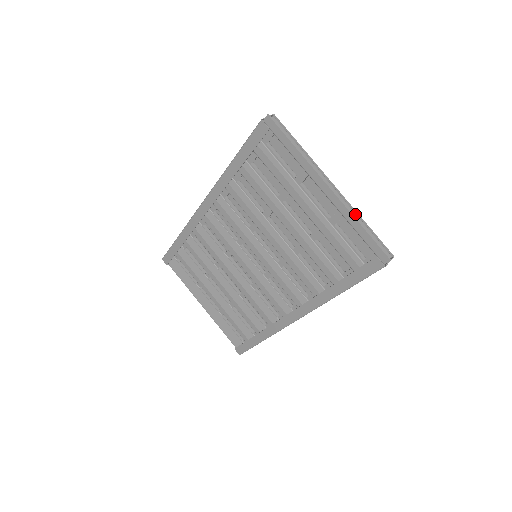
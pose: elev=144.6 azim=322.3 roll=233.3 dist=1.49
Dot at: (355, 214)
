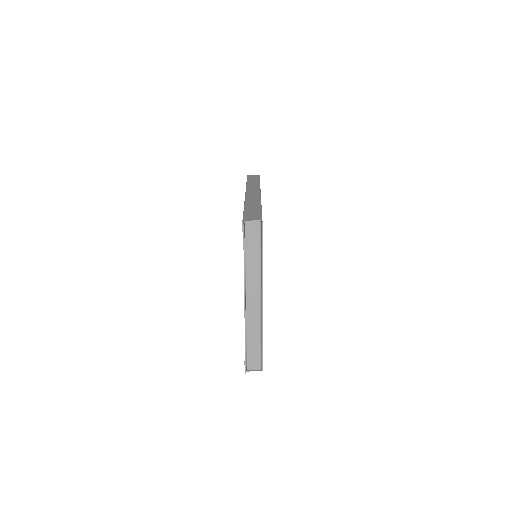
Dot at: (259, 329)
